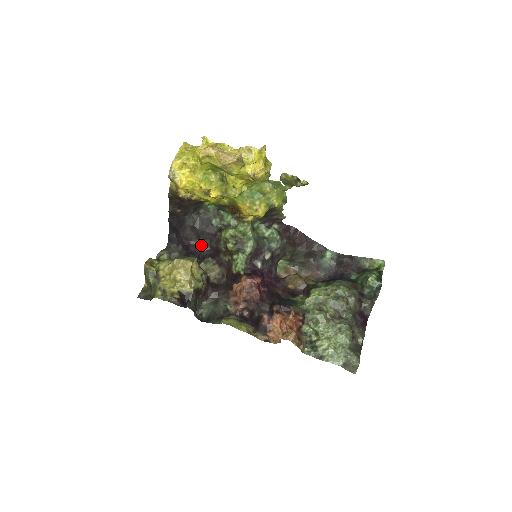
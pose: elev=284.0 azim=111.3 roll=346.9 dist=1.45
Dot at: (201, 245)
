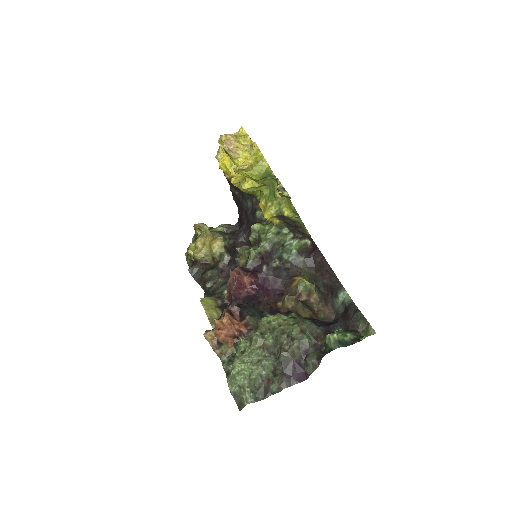
Dot at: (246, 231)
